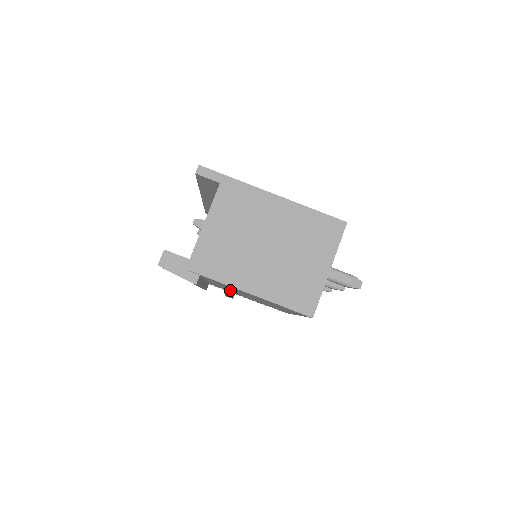
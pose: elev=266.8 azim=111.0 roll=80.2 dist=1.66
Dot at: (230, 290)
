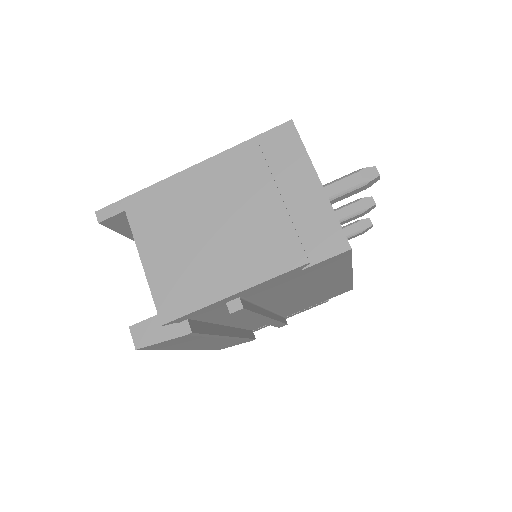
Dot at: (233, 305)
